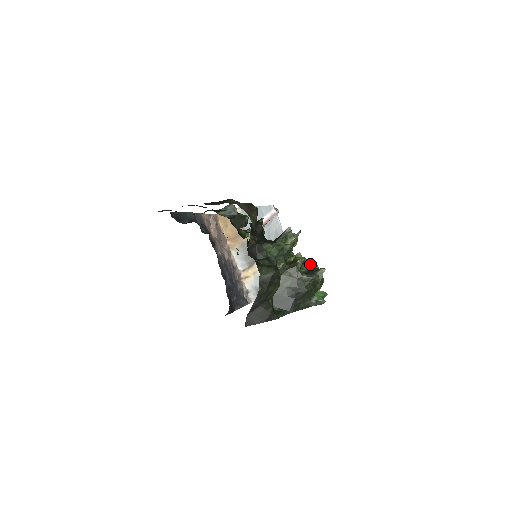
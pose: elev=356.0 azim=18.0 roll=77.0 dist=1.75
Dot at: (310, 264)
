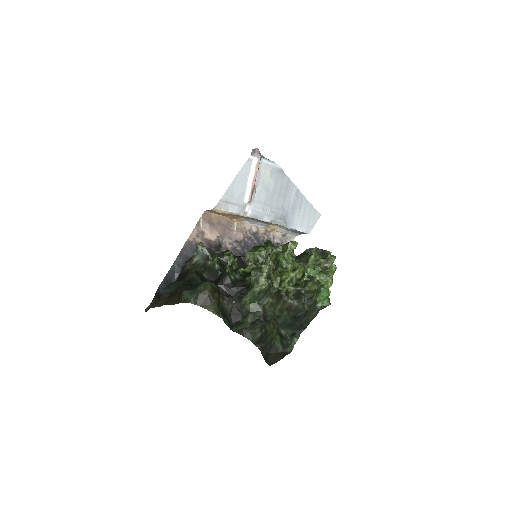
Dot at: (298, 273)
